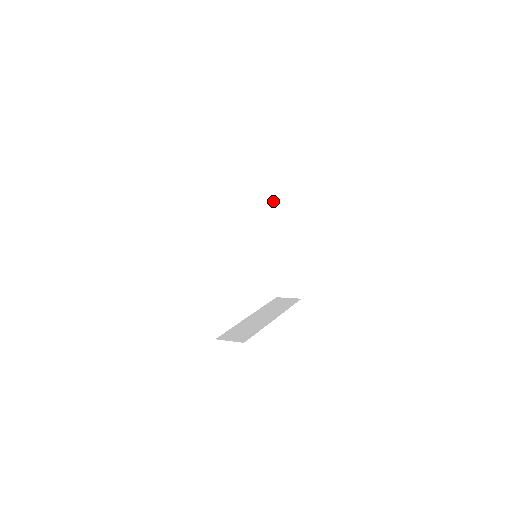
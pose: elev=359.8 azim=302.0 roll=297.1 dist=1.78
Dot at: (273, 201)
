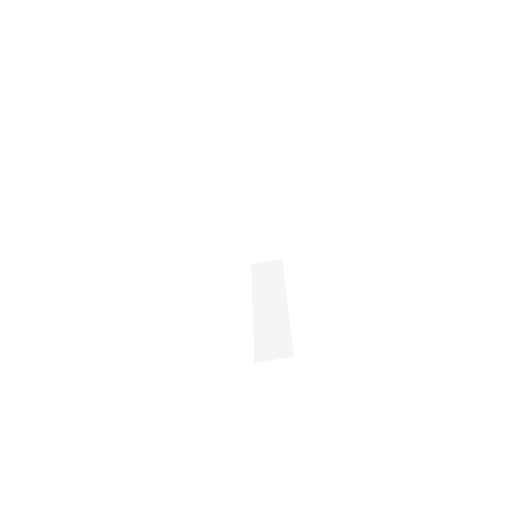
Dot at: (257, 271)
